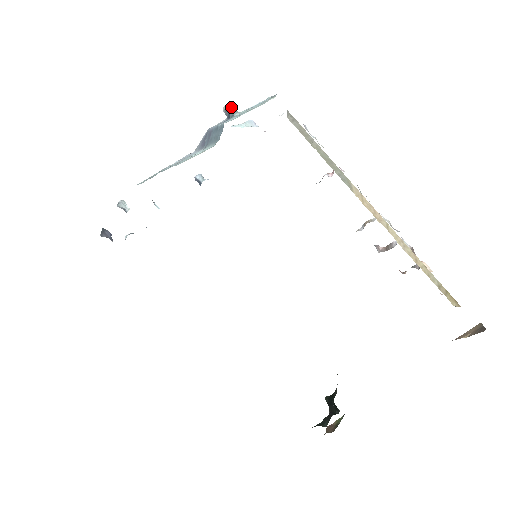
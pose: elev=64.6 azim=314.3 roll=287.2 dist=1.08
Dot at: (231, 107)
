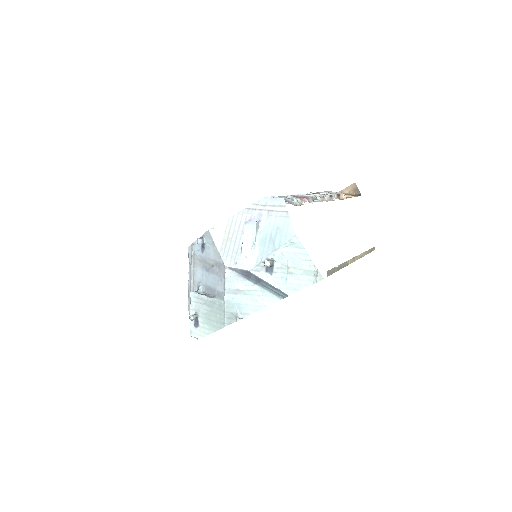
Dot at: (271, 264)
